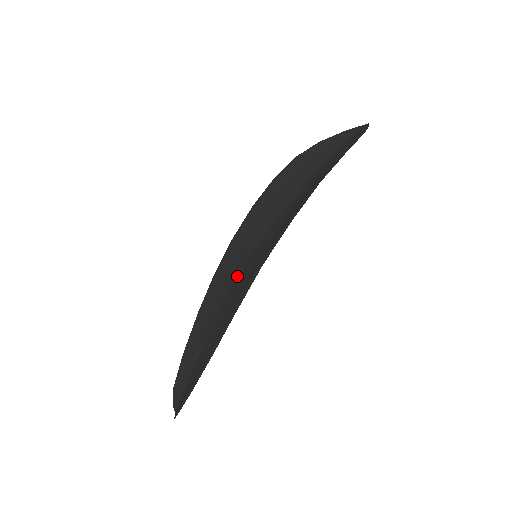
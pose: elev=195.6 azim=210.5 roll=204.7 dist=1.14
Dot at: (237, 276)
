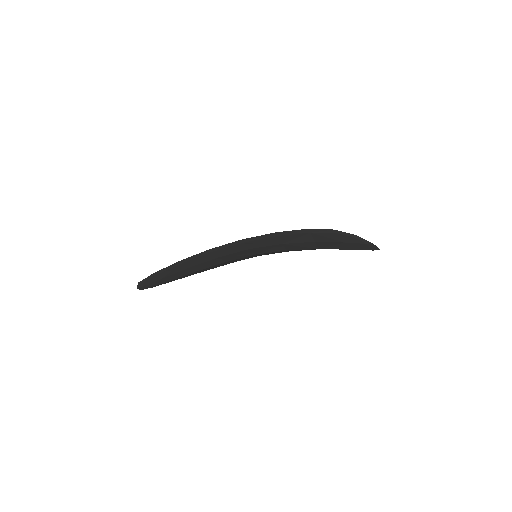
Dot at: occluded
